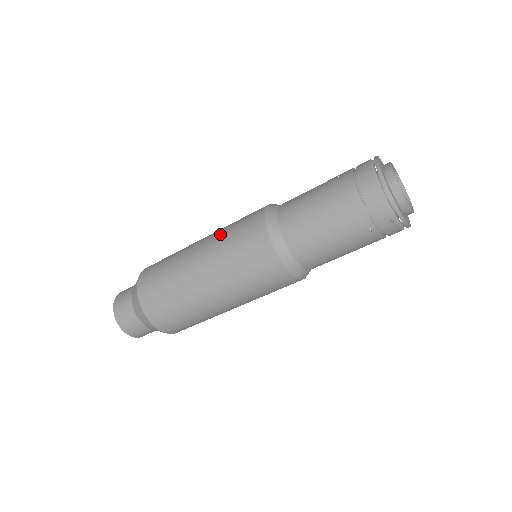
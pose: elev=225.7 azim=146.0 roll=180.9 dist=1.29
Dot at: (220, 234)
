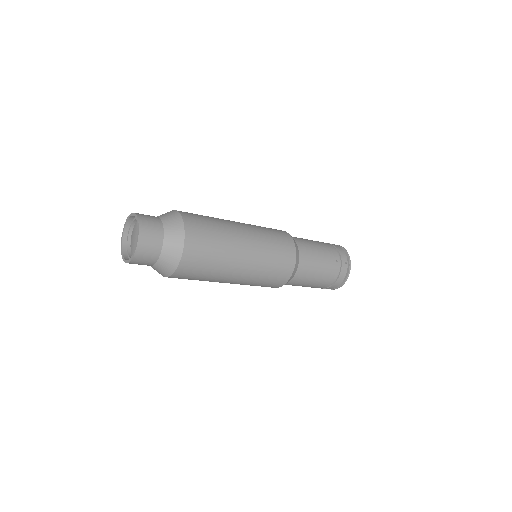
Dot at: occluded
